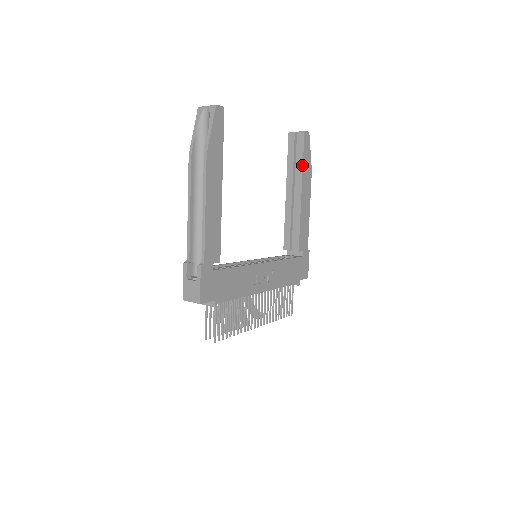
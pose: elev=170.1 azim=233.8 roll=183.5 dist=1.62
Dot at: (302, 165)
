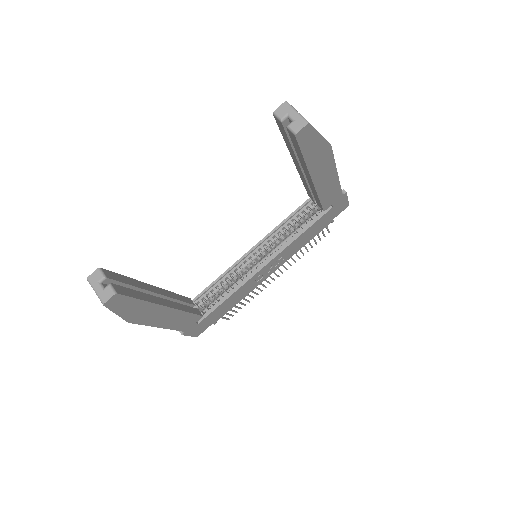
Dot at: (304, 163)
